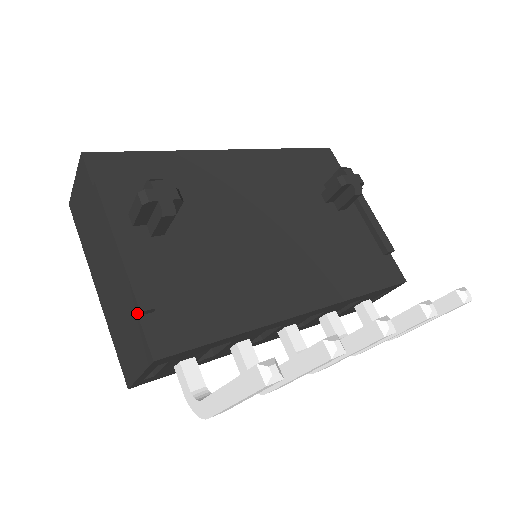
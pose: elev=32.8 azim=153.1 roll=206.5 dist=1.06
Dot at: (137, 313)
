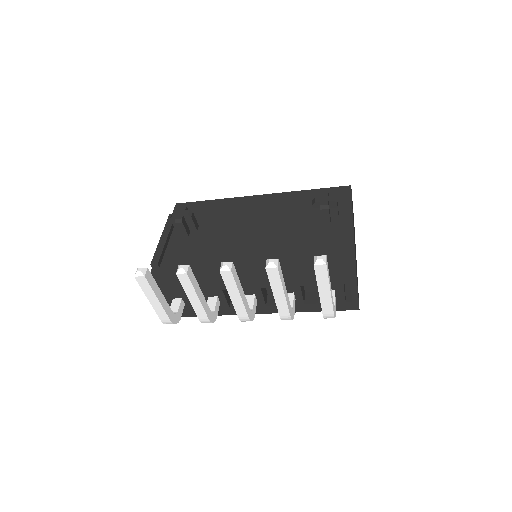
Dot at: (152, 267)
